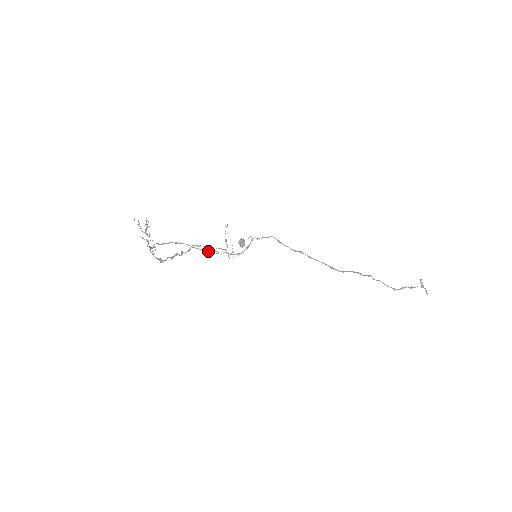
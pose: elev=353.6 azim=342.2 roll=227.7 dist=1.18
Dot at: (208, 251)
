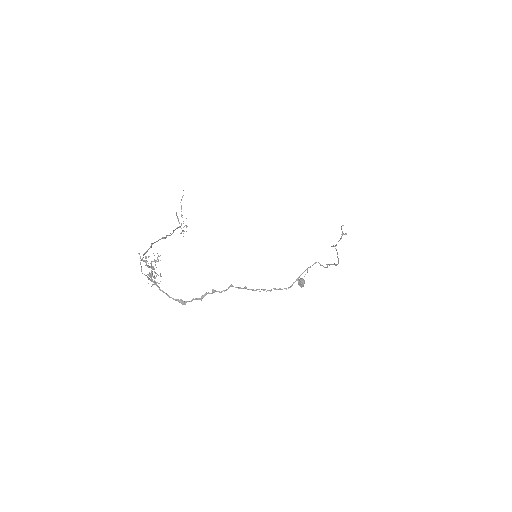
Dot at: (254, 290)
